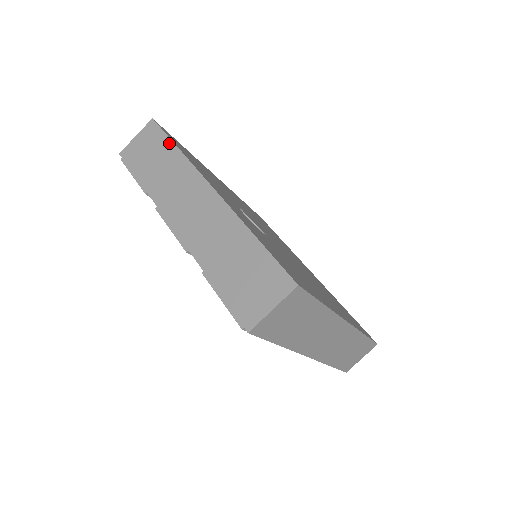
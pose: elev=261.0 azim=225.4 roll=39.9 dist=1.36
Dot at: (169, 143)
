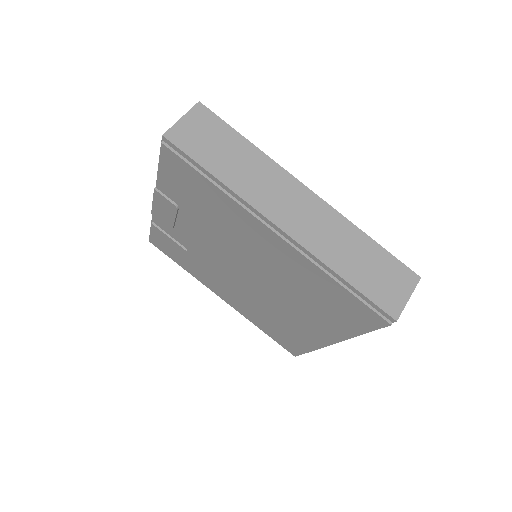
Dot at: occluded
